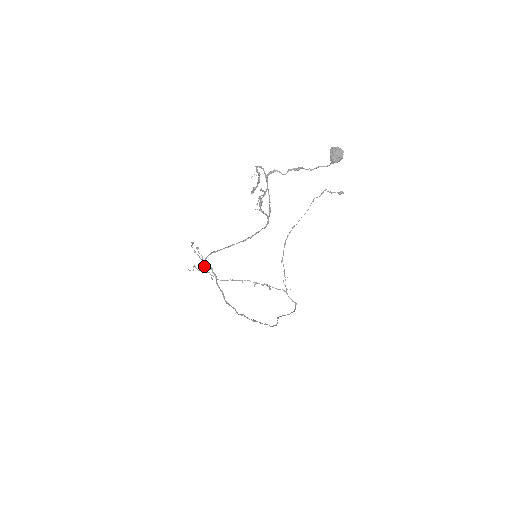
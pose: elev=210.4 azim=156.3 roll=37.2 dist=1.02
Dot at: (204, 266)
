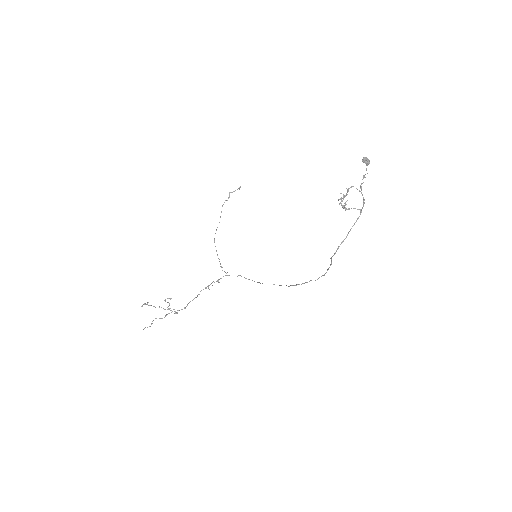
Dot at: (173, 309)
